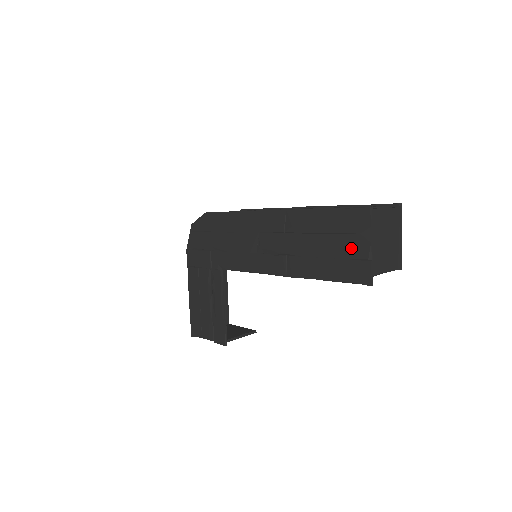
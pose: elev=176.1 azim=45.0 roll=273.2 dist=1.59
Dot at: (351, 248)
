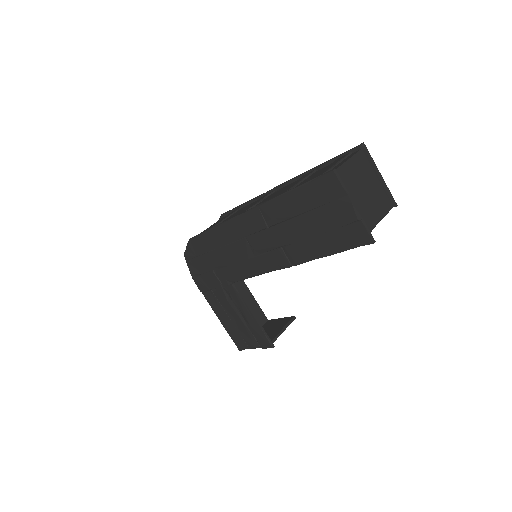
Dot at: (336, 216)
